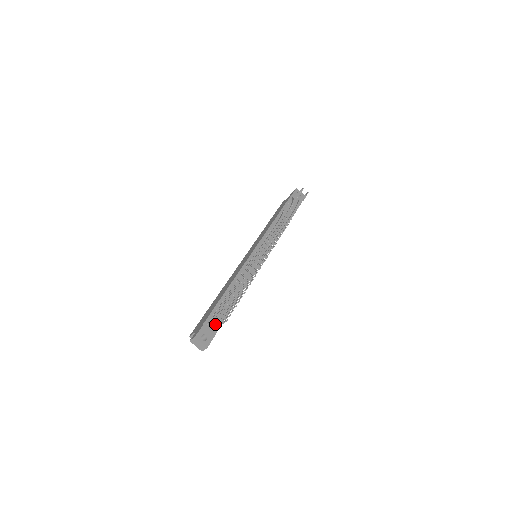
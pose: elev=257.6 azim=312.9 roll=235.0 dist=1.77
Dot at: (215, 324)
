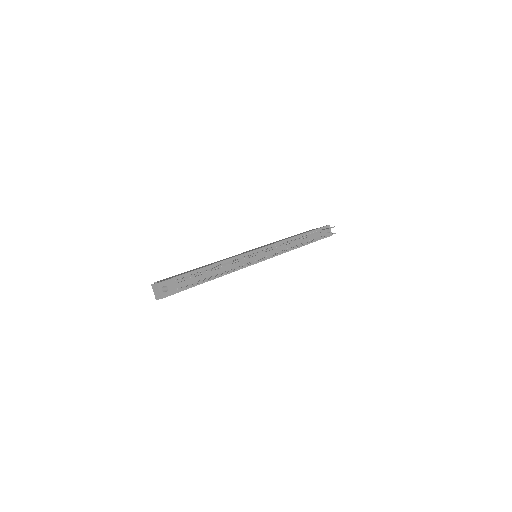
Dot at: (182, 285)
